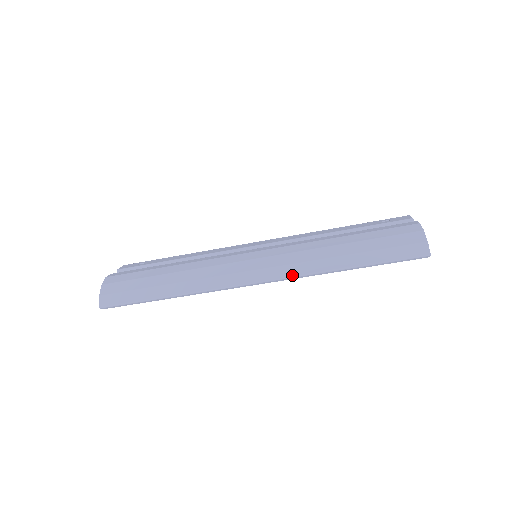
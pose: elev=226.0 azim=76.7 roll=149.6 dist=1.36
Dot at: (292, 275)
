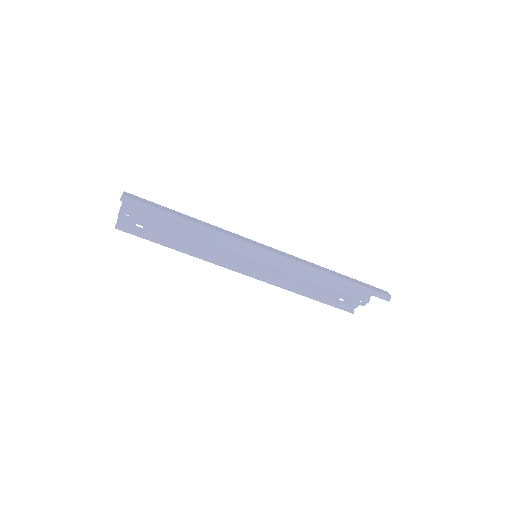
Dot at: (297, 260)
